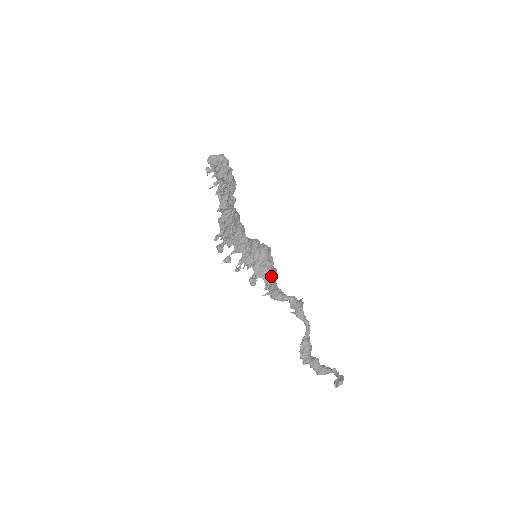
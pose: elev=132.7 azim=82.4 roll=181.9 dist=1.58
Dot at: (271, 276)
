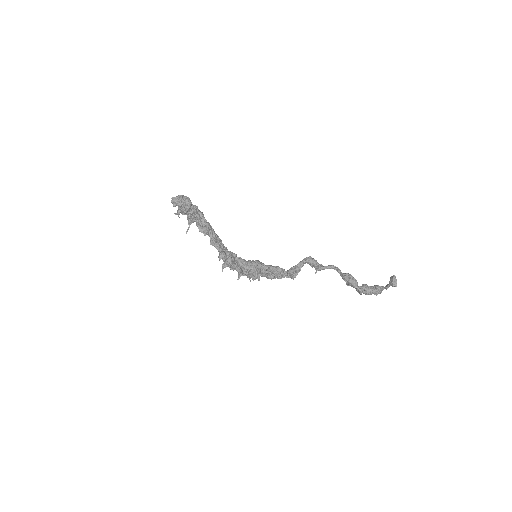
Dot at: (278, 267)
